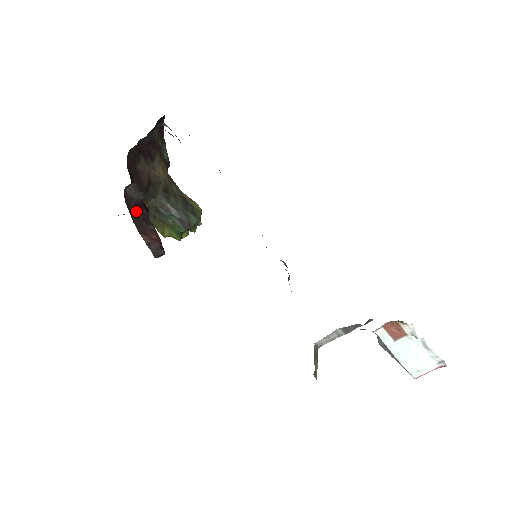
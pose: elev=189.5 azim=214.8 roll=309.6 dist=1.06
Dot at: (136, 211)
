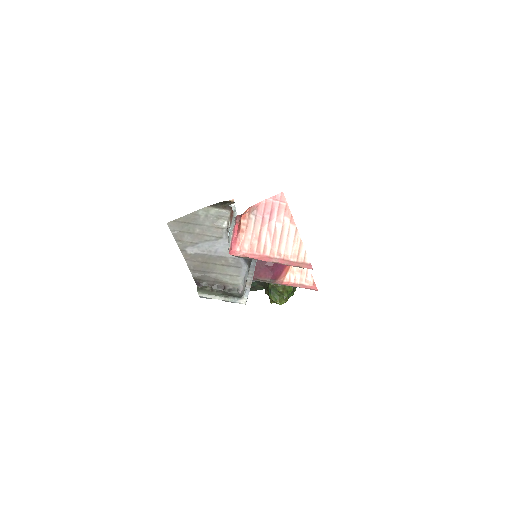
Dot at: occluded
